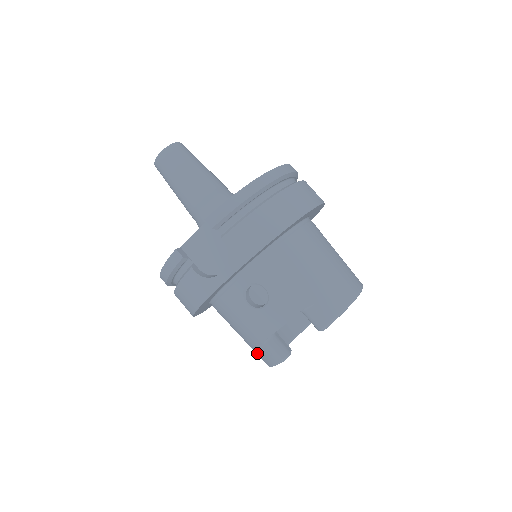
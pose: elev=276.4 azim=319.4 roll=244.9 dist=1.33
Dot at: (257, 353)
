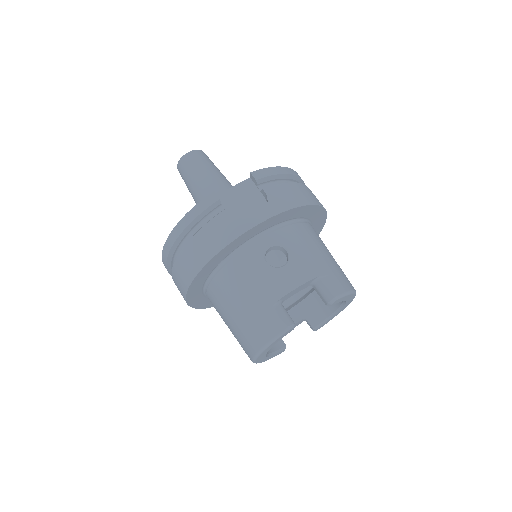
Dot at: (254, 330)
